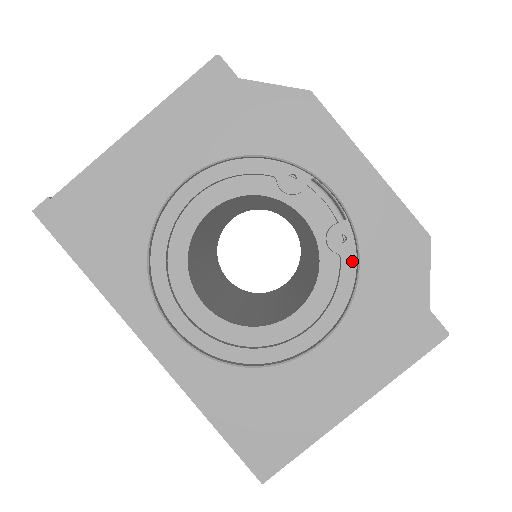
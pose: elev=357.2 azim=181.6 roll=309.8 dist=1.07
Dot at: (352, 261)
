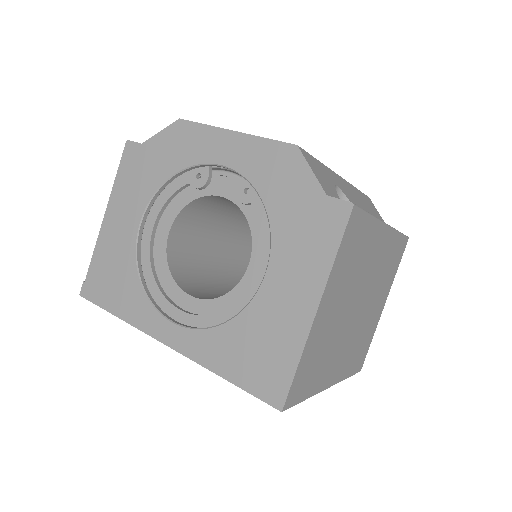
Dot at: (260, 201)
